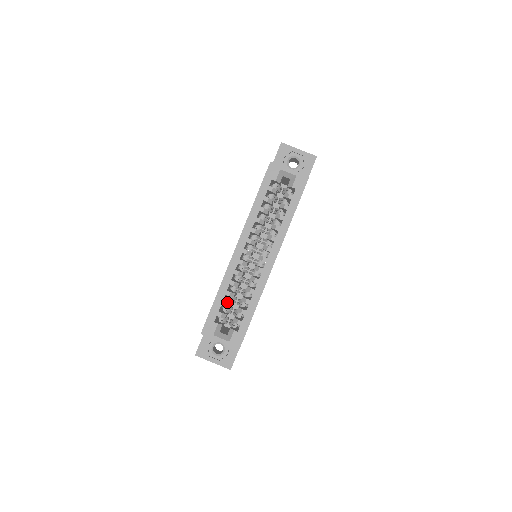
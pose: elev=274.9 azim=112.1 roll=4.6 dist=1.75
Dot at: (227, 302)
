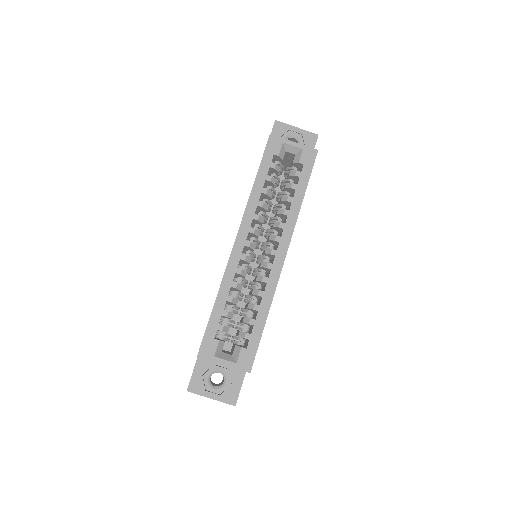
Dot at: occluded
